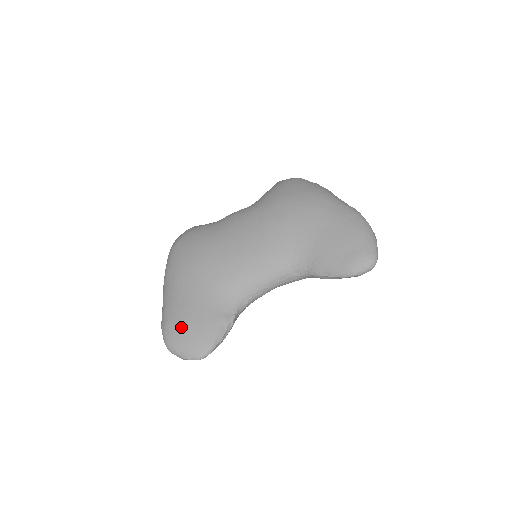
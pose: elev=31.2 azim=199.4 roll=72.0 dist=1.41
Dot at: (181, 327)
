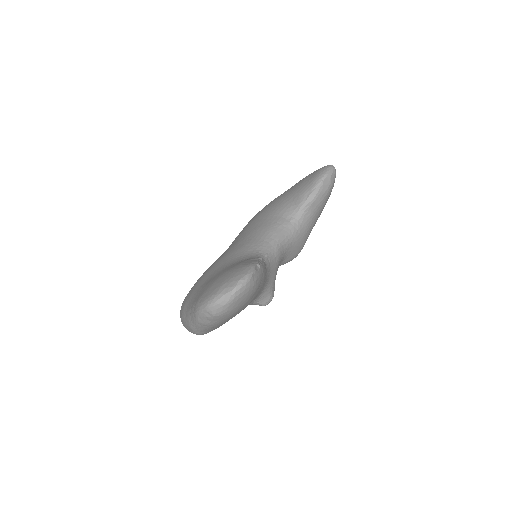
Dot at: (213, 284)
